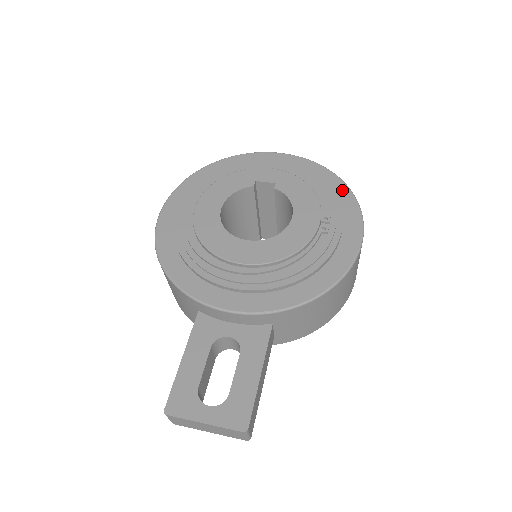
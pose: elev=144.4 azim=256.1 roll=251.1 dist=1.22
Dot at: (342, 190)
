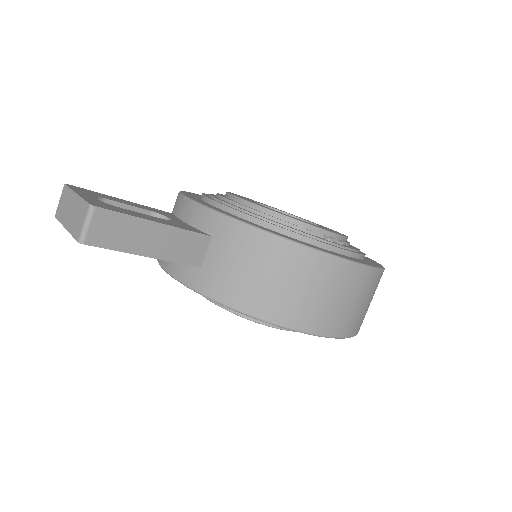
Dot at: (376, 264)
